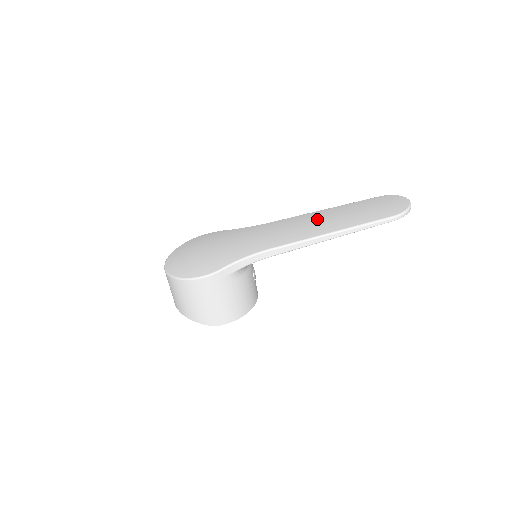
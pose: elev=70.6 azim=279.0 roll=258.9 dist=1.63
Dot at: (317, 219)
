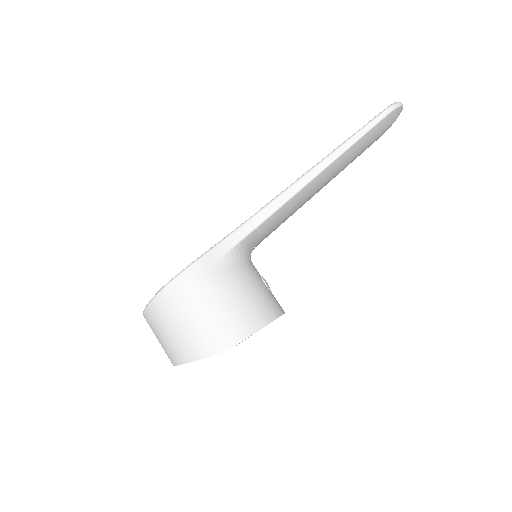
Dot at: occluded
